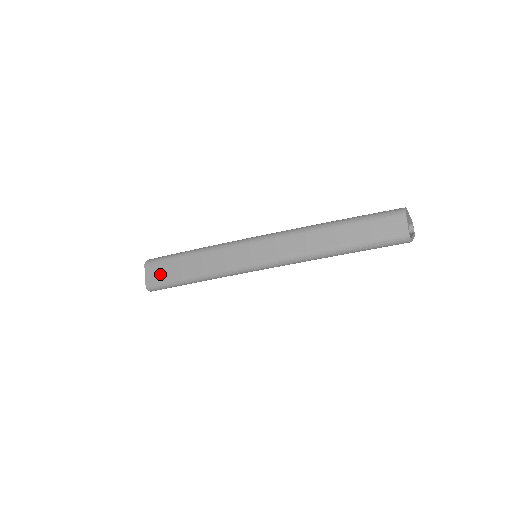
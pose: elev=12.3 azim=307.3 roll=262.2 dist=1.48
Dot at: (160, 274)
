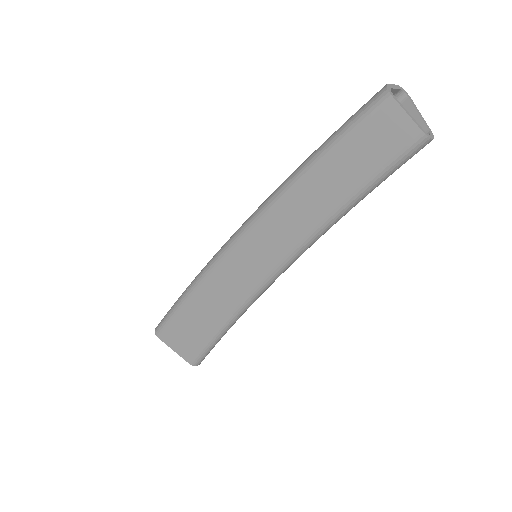
Dot at: occluded
